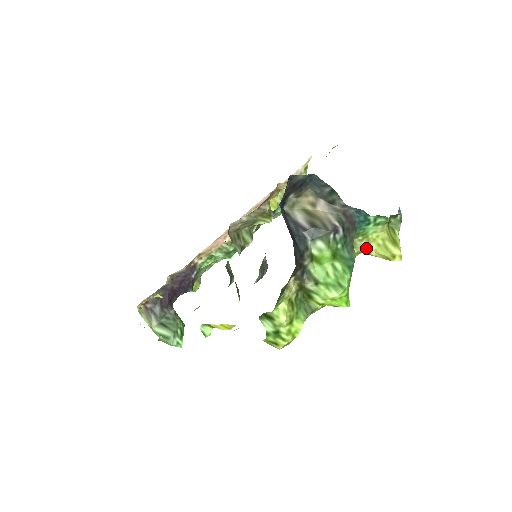
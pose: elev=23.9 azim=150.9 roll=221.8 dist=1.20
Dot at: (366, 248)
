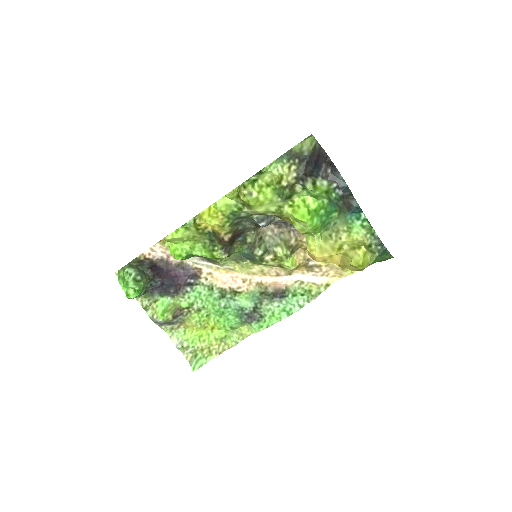
Dot at: (343, 241)
